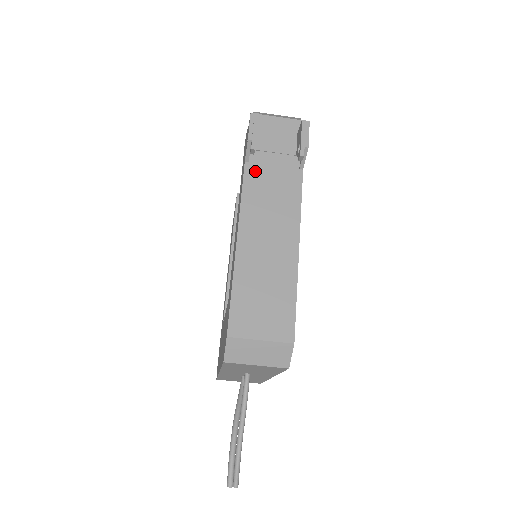
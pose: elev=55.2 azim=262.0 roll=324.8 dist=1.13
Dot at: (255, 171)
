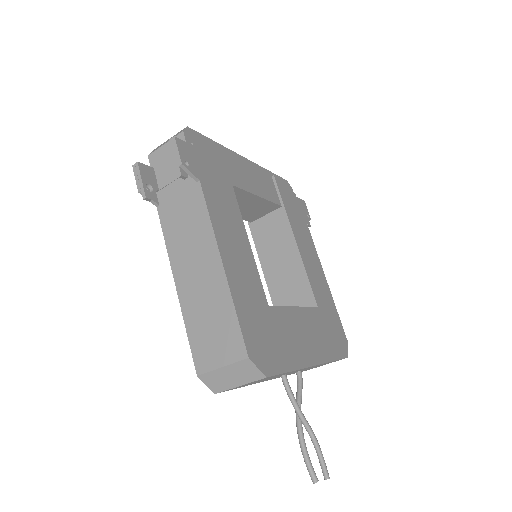
Dot at: (166, 210)
